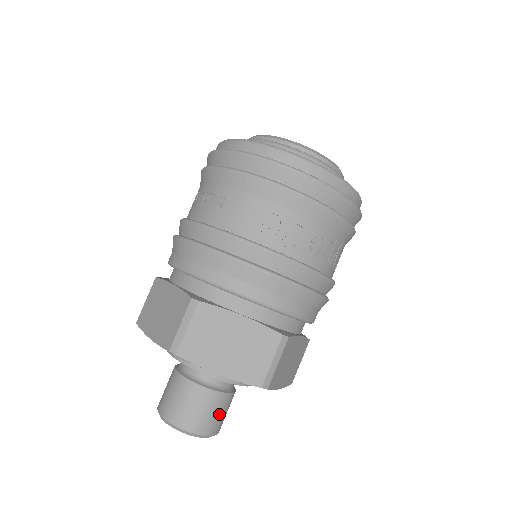
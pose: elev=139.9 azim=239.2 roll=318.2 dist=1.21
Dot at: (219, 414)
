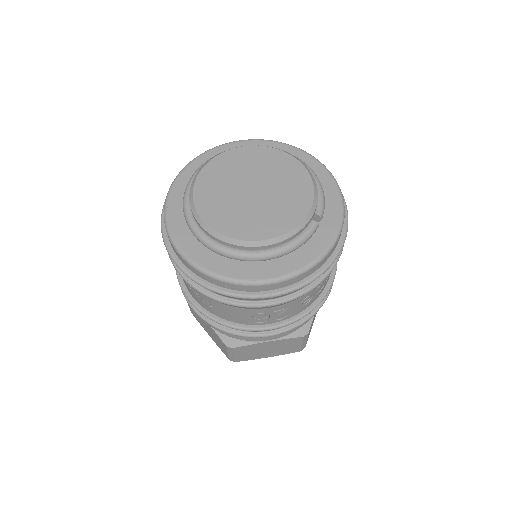
Dot at: occluded
